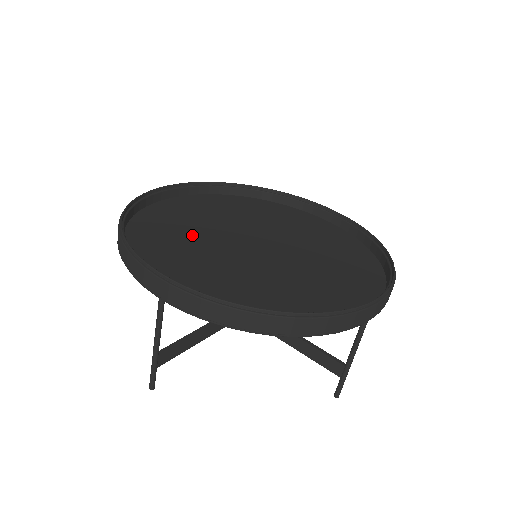
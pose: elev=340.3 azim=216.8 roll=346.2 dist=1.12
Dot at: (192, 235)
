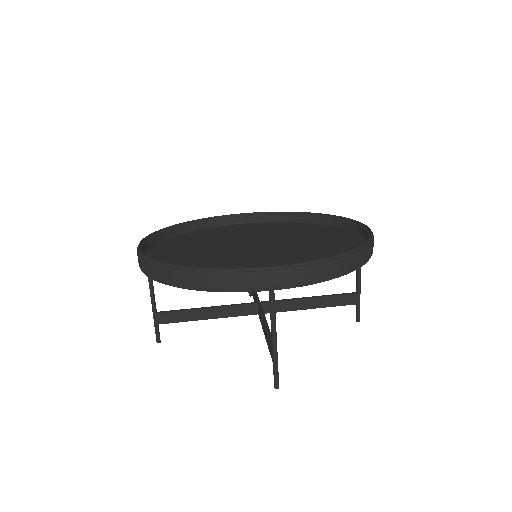
Dot at: (214, 259)
